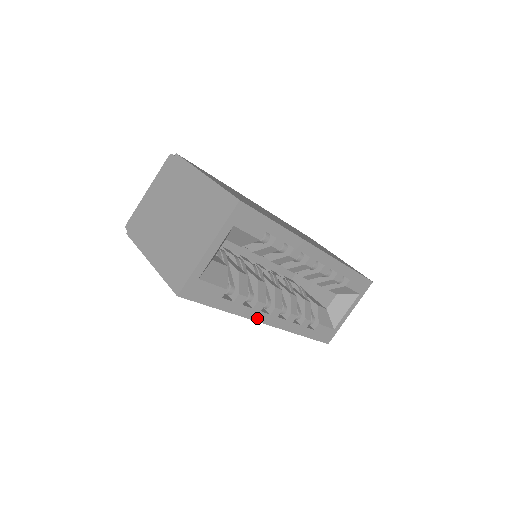
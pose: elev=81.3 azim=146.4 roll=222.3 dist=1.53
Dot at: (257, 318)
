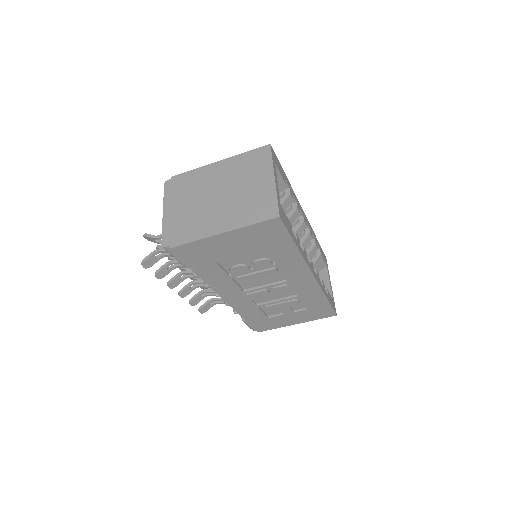
Dot at: (308, 265)
